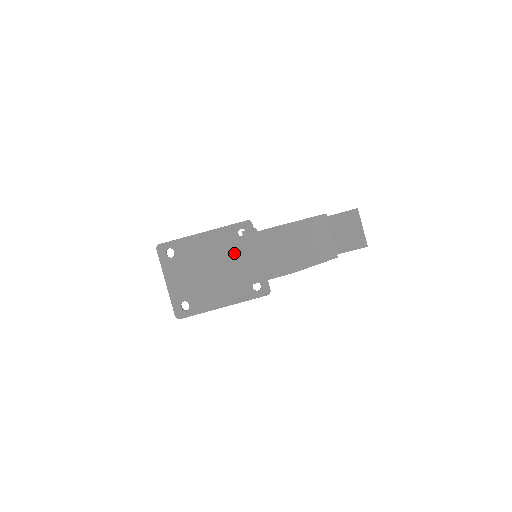
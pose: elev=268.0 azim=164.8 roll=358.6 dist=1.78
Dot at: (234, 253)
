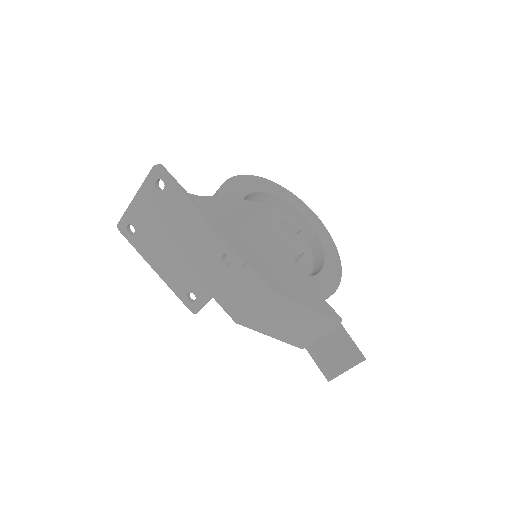
Dot at: (204, 259)
